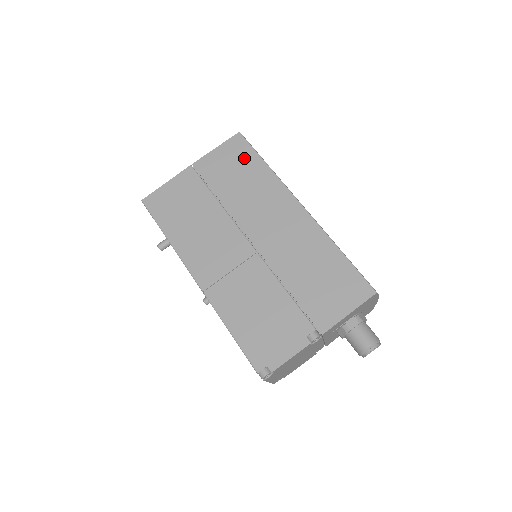
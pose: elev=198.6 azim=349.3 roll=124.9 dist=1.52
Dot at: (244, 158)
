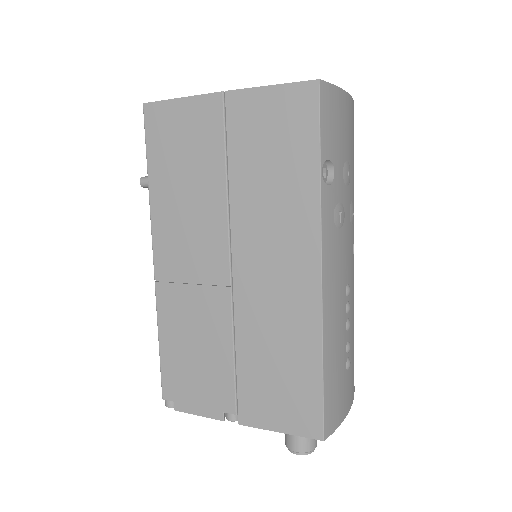
Dot at: (296, 135)
